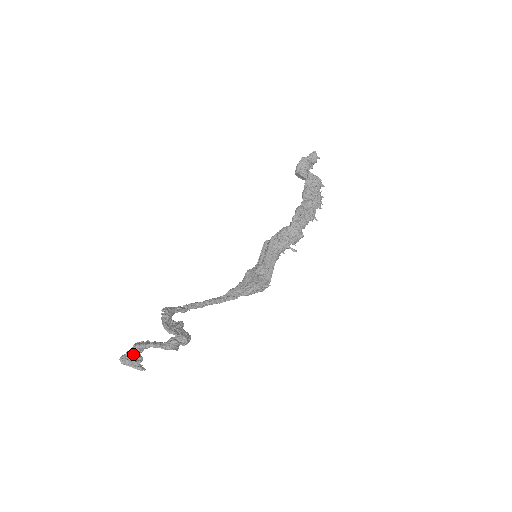
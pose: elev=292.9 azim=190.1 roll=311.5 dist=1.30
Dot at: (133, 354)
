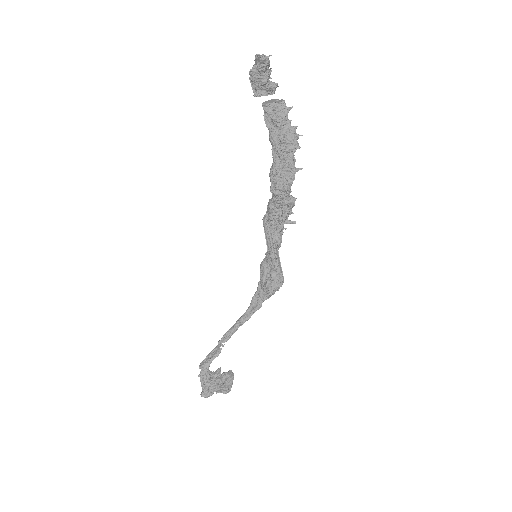
Dot at: occluded
